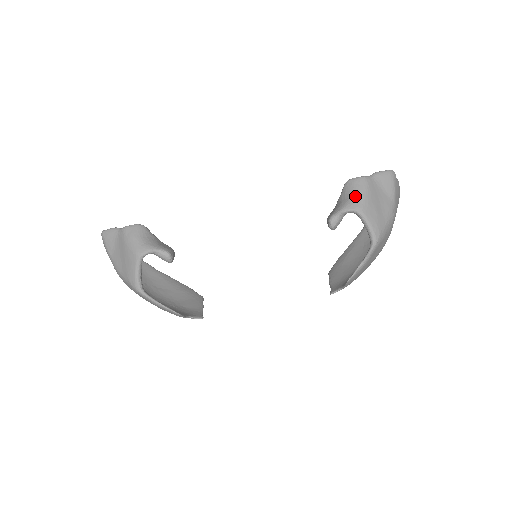
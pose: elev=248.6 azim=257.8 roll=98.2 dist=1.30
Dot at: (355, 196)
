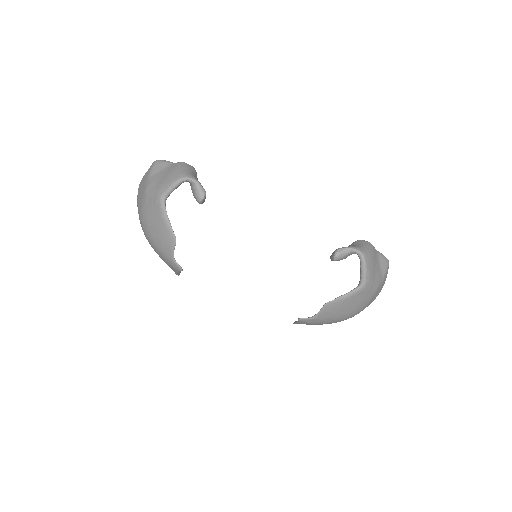
Dot at: (363, 246)
